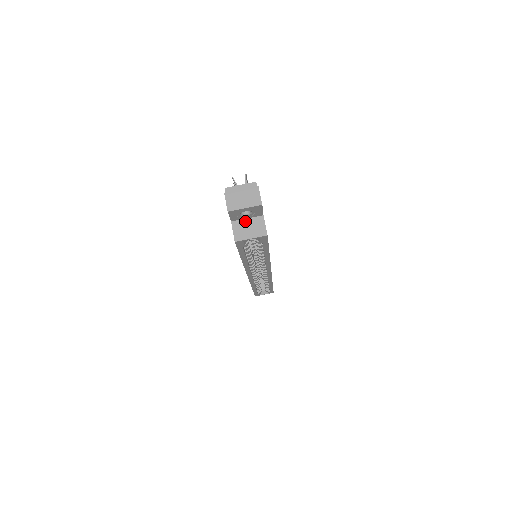
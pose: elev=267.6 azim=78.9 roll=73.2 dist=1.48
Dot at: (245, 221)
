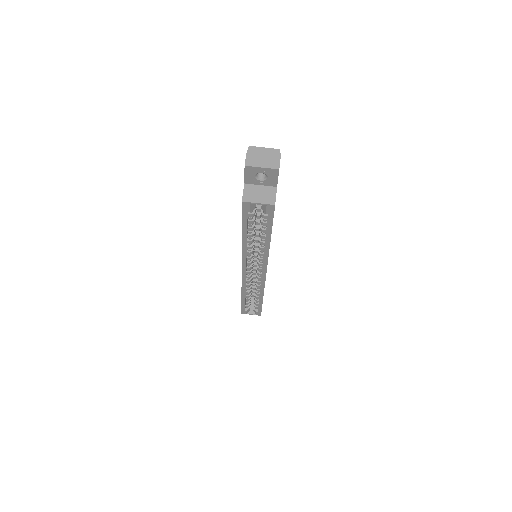
Dot at: (258, 187)
